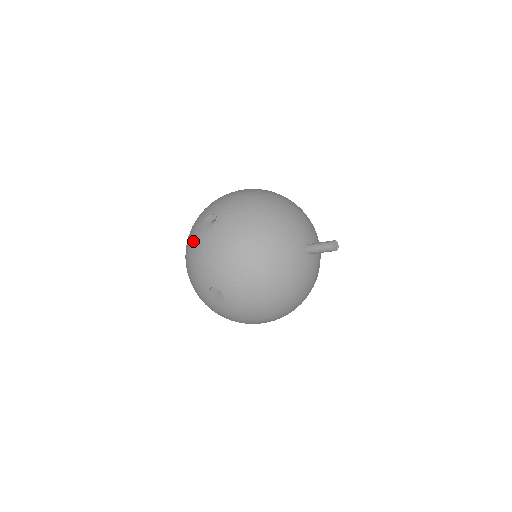
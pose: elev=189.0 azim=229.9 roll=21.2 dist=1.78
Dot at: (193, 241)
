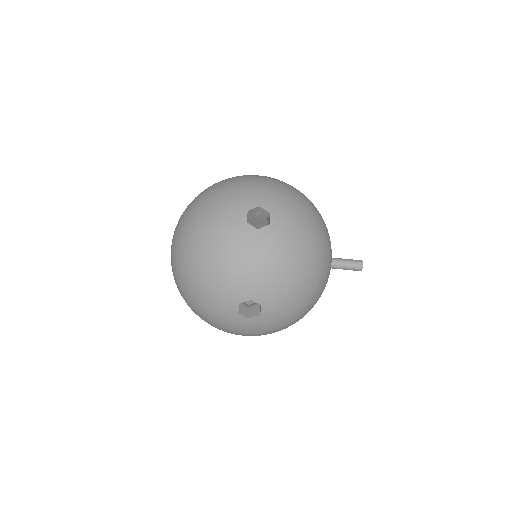
Dot at: occluded
